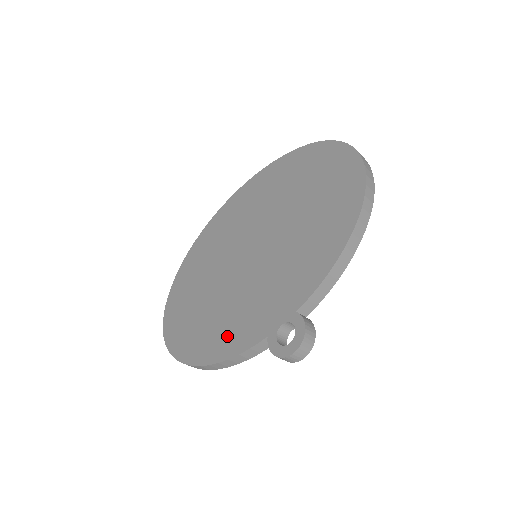
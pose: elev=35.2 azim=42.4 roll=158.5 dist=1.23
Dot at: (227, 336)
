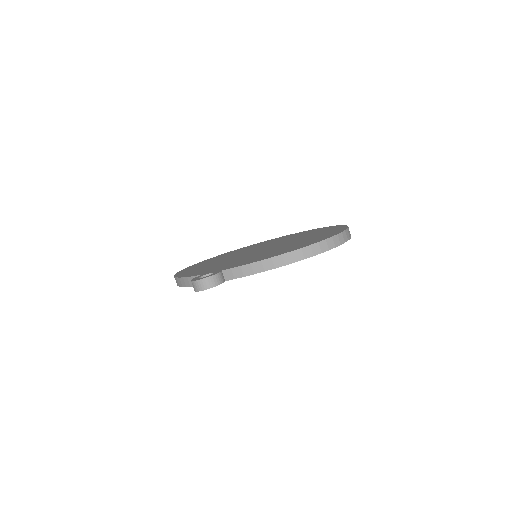
Dot at: (197, 271)
